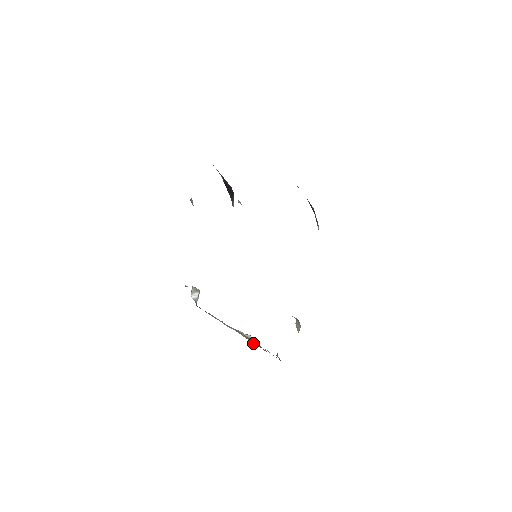
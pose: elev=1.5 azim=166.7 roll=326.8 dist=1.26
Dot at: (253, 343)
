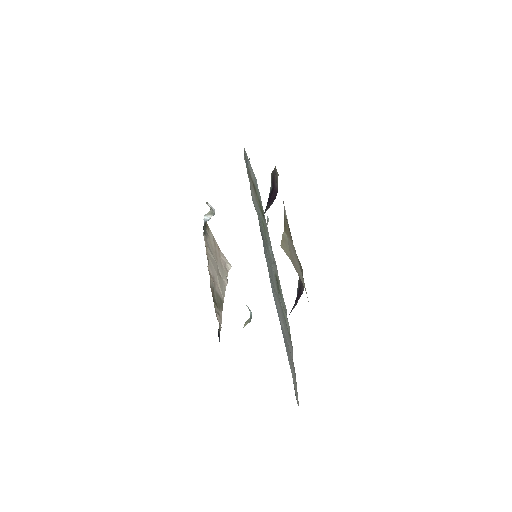
Dot at: (216, 297)
